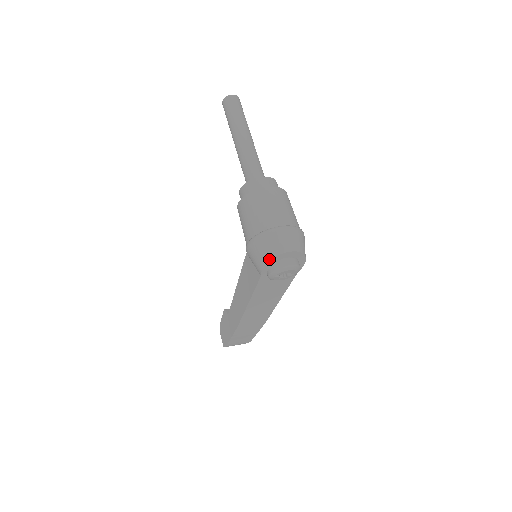
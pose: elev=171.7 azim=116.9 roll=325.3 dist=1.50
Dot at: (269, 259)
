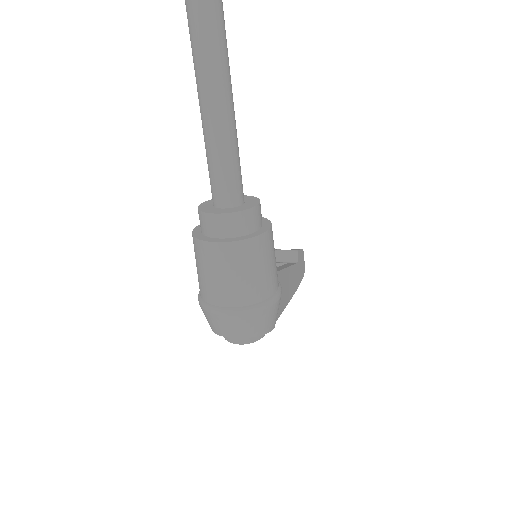
Dot at: occluded
